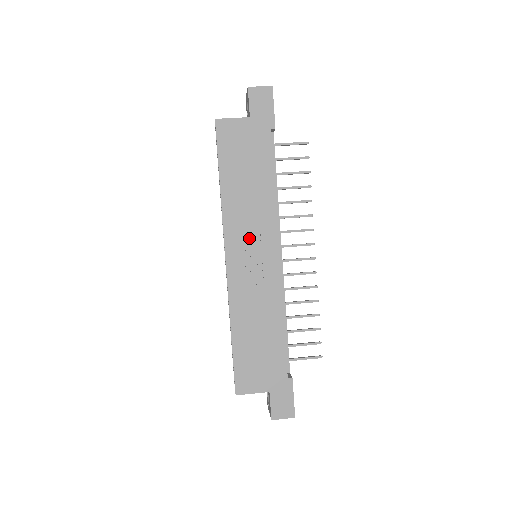
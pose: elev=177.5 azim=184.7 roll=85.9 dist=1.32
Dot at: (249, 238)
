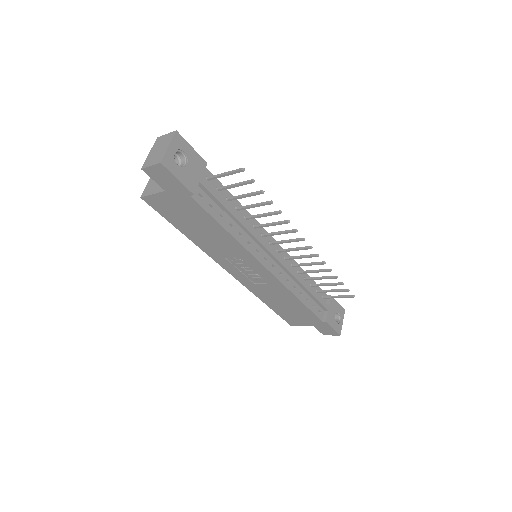
Dot at: (236, 262)
